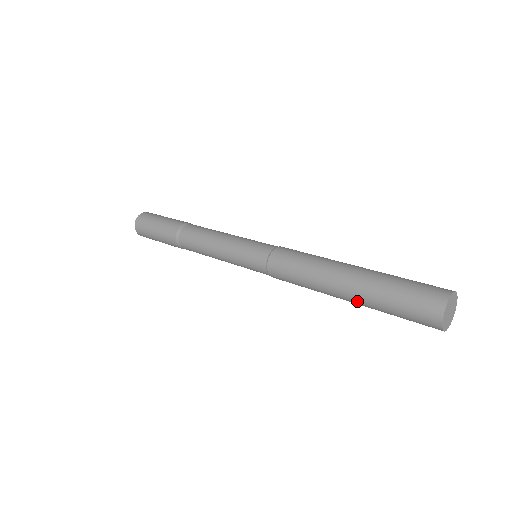
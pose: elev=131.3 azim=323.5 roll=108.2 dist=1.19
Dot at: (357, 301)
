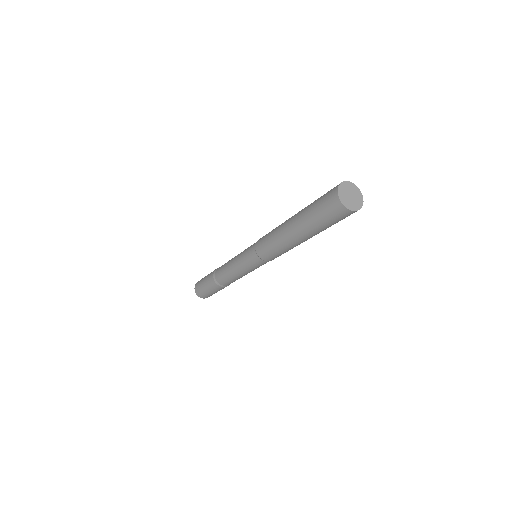
Dot at: (312, 236)
